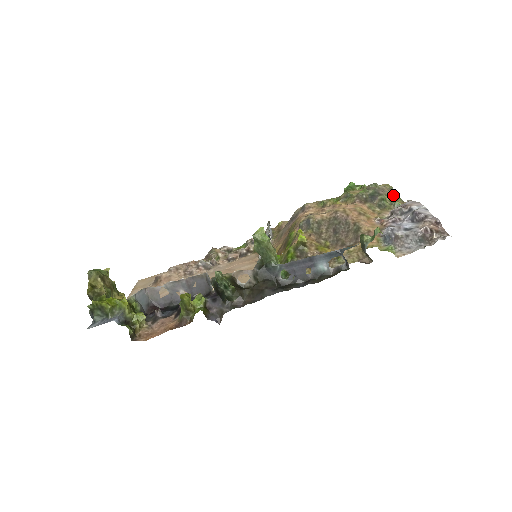
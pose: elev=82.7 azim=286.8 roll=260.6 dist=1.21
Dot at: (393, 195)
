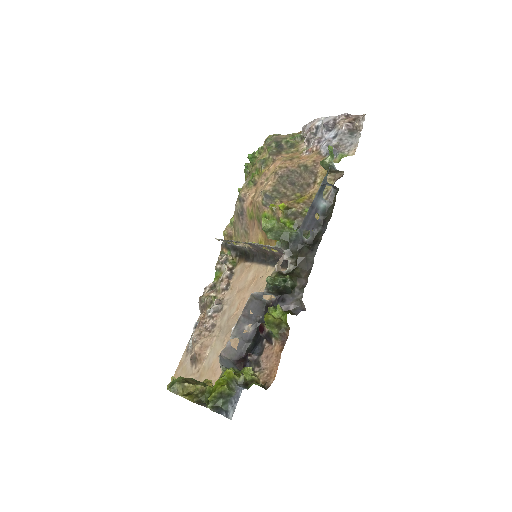
Dot at: (285, 136)
